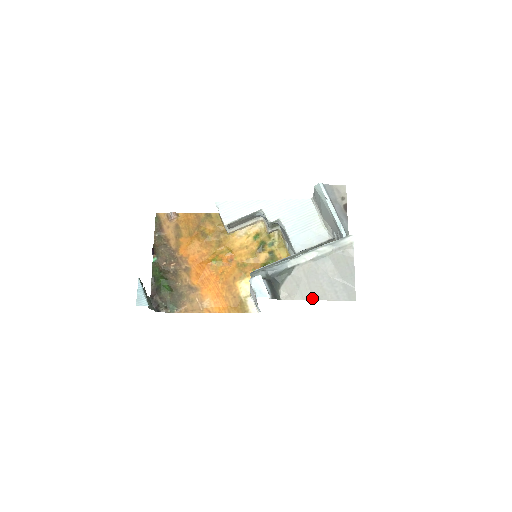
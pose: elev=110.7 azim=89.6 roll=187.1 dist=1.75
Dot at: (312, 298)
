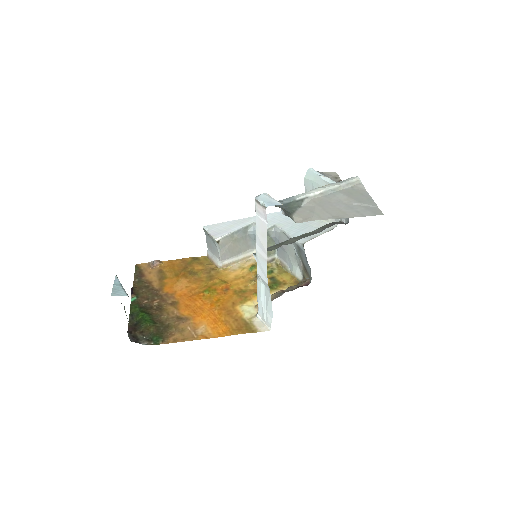
Dot at: (332, 218)
